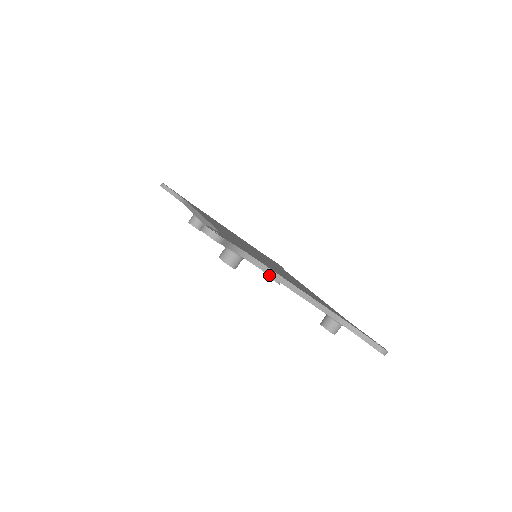
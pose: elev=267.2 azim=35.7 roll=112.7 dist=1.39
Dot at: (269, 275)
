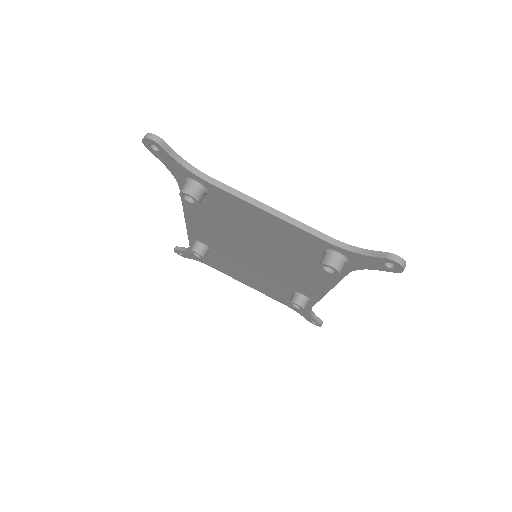
Dot at: (230, 193)
